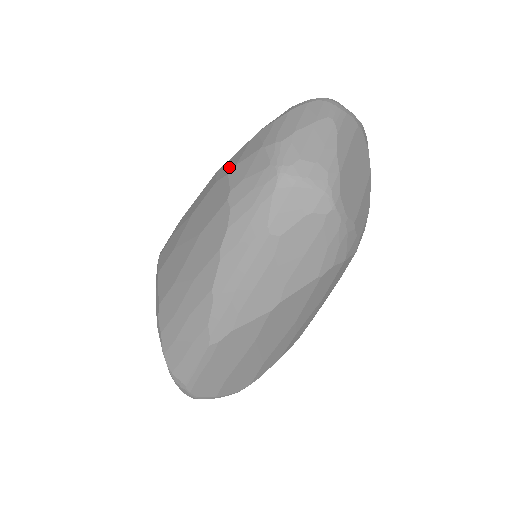
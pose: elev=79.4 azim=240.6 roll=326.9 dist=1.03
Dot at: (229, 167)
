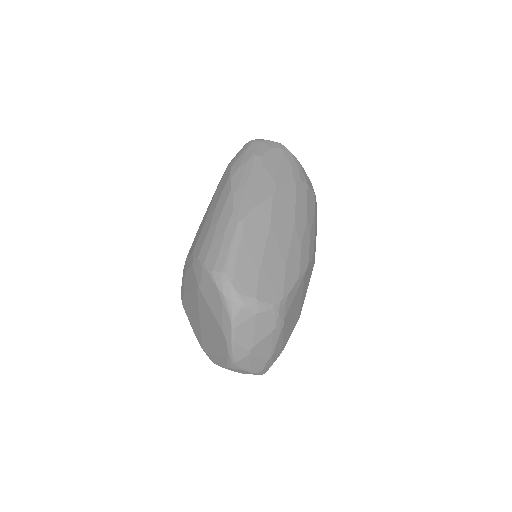
Dot at: occluded
